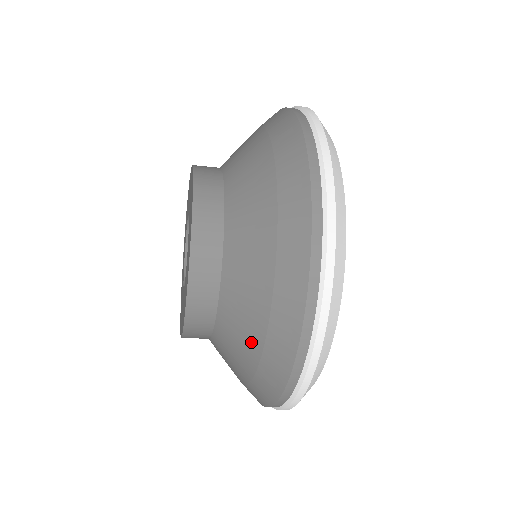
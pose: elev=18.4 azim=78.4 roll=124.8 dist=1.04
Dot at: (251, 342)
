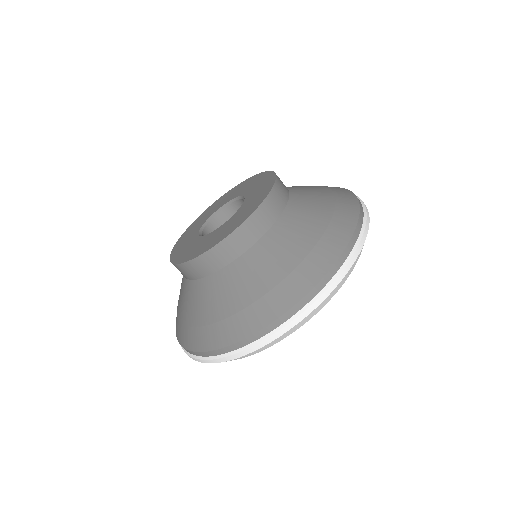
Dot at: (267, 279)
